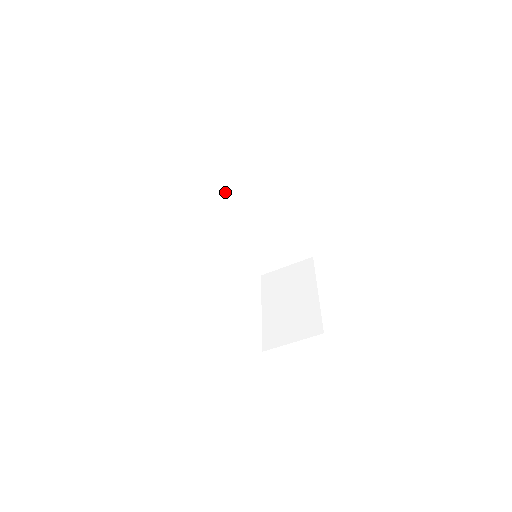
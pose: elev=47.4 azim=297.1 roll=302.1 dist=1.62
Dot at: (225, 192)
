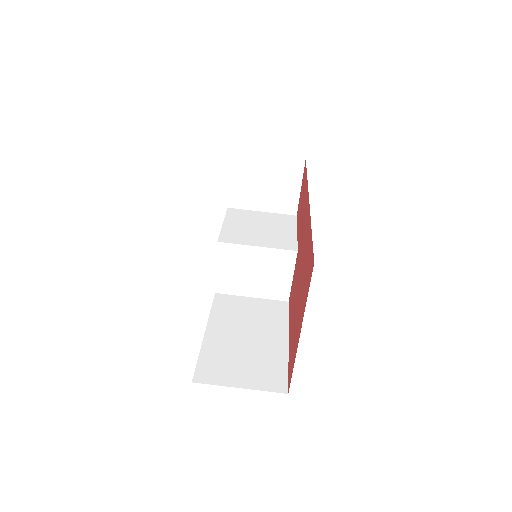
Dot at: (268, 223)
